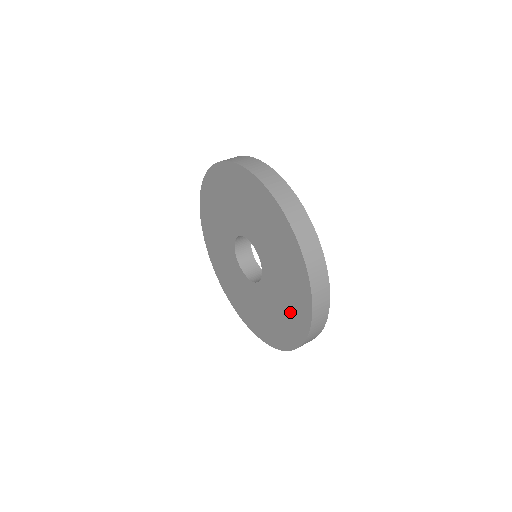
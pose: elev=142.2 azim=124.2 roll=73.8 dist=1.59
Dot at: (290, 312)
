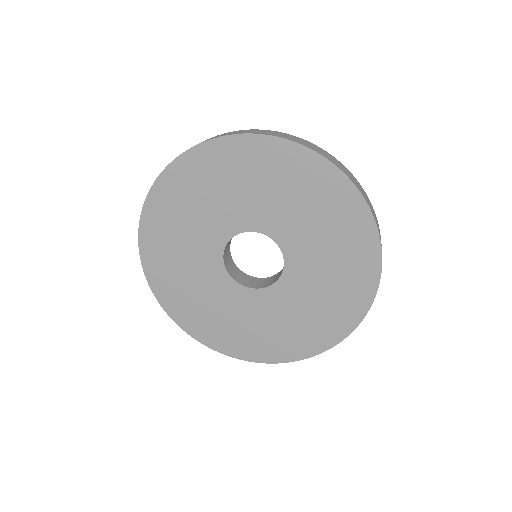
Dot at: (343, 243)
